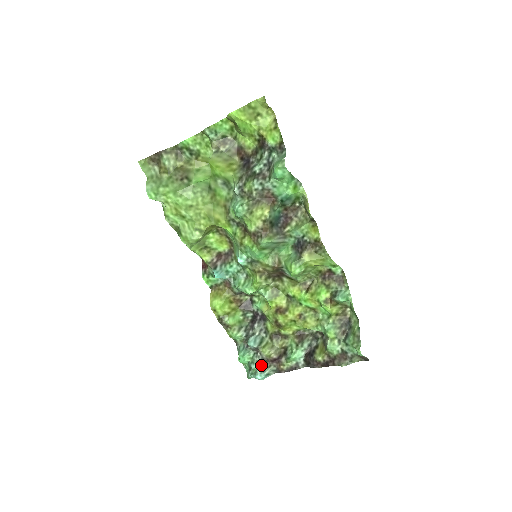
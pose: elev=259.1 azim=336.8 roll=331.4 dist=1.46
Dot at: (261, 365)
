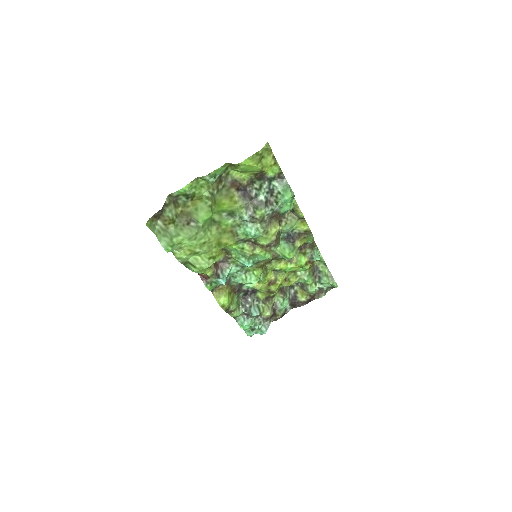
Dot at: (263, 324)
